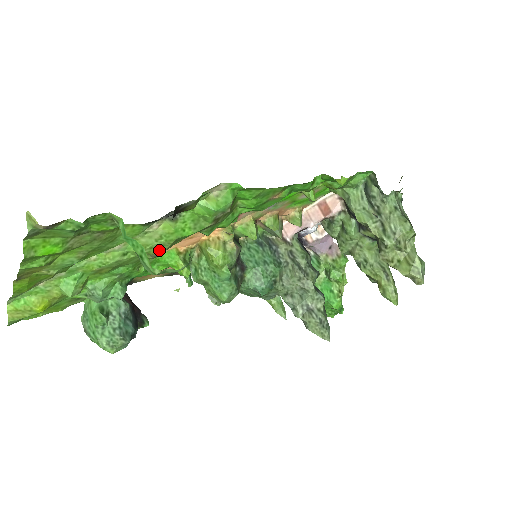
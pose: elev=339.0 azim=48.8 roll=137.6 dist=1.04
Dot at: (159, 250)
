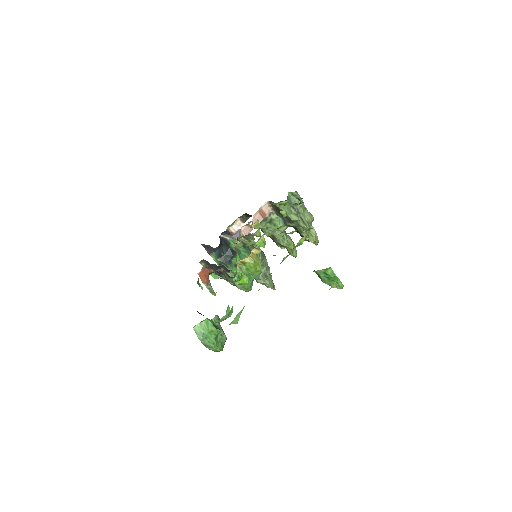
Dot at: occluded
